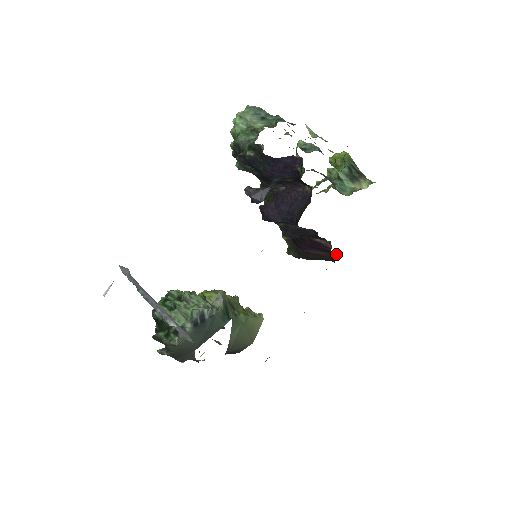
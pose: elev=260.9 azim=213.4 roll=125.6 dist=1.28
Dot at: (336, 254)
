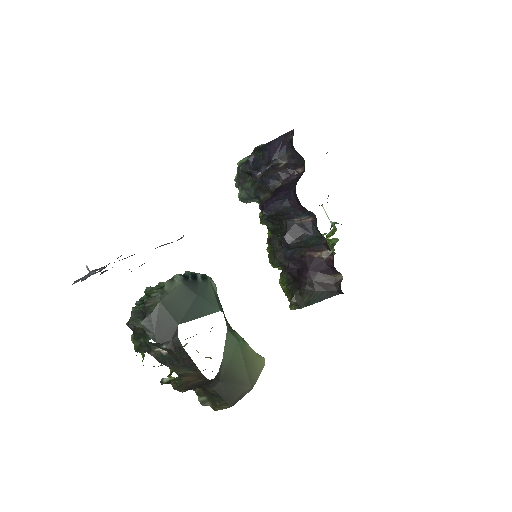
Dot at: (340, 275)
